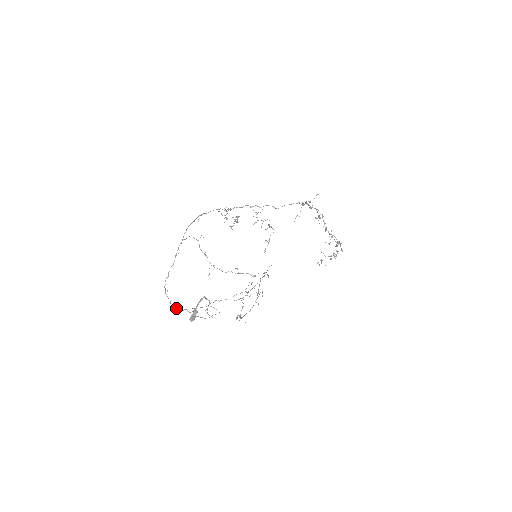
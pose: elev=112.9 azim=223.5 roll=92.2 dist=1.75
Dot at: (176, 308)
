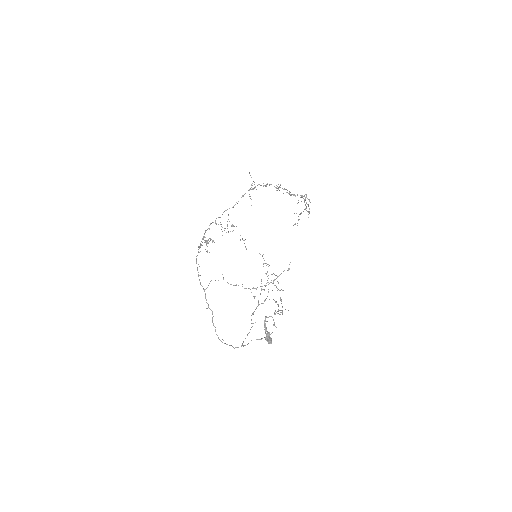
Dot at: occluded
